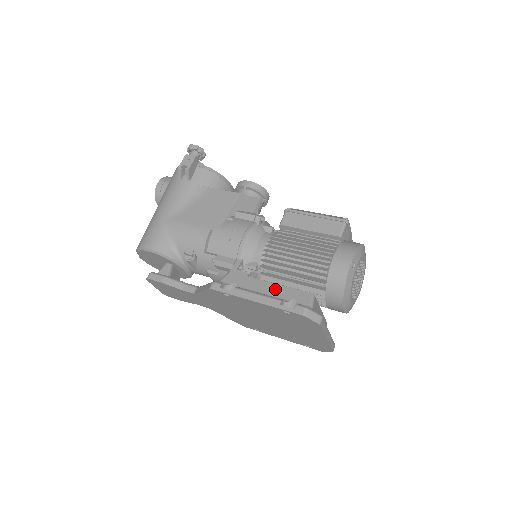
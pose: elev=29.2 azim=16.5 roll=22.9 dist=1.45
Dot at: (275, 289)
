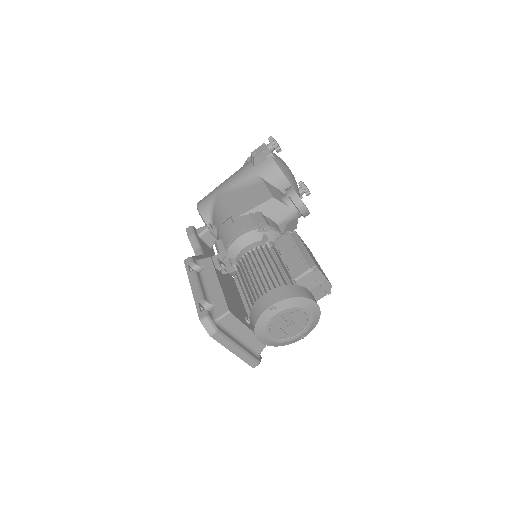
Dot at: (216, 289)
